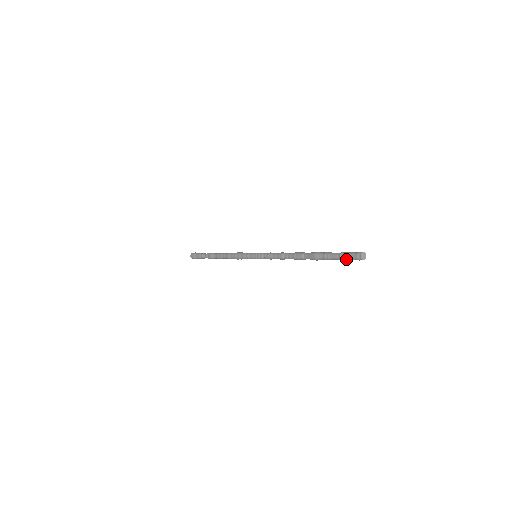
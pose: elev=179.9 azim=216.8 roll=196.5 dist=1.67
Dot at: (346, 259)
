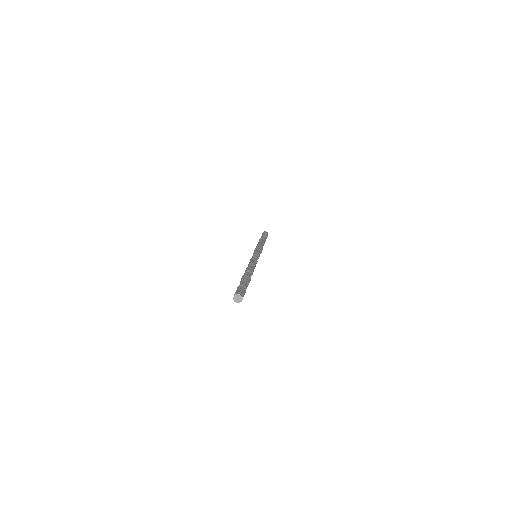
Dot at: occluded
